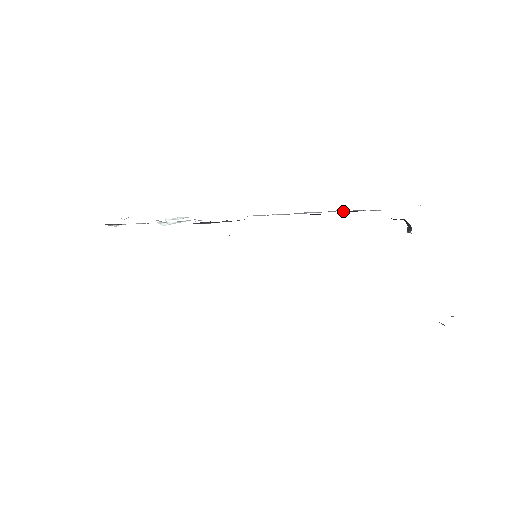
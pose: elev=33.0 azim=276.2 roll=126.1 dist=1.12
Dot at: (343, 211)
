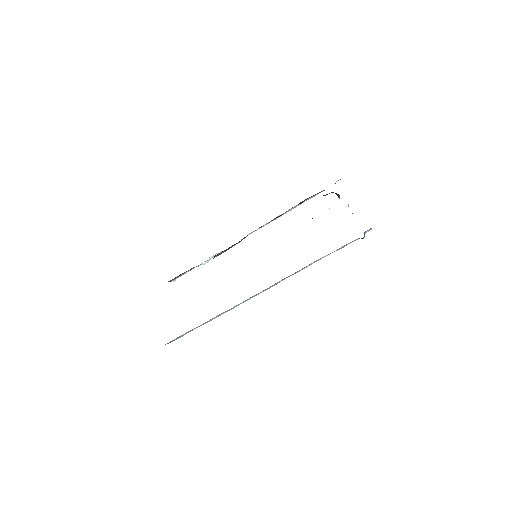
Dot at: occluded
